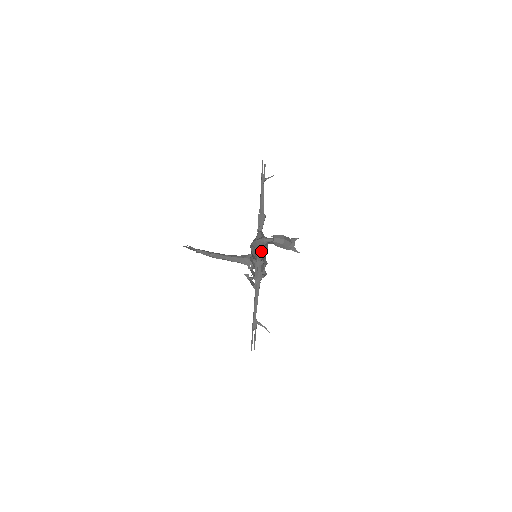
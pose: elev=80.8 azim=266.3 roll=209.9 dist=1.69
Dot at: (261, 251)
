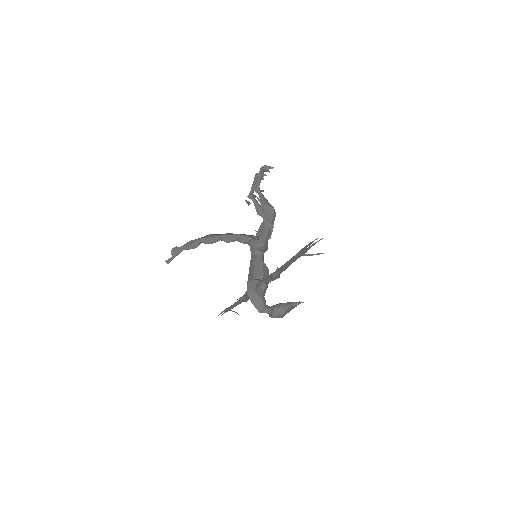
Dot at: occluded
